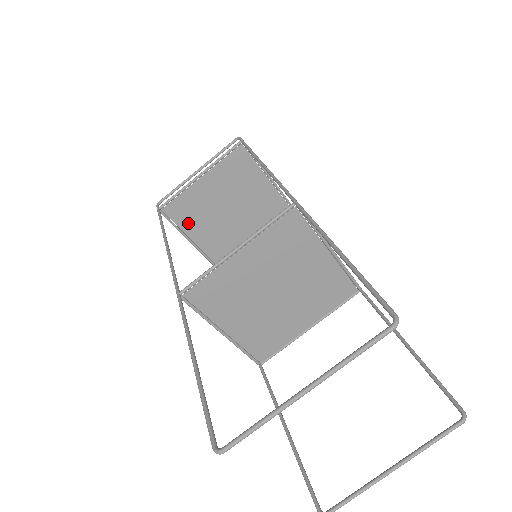
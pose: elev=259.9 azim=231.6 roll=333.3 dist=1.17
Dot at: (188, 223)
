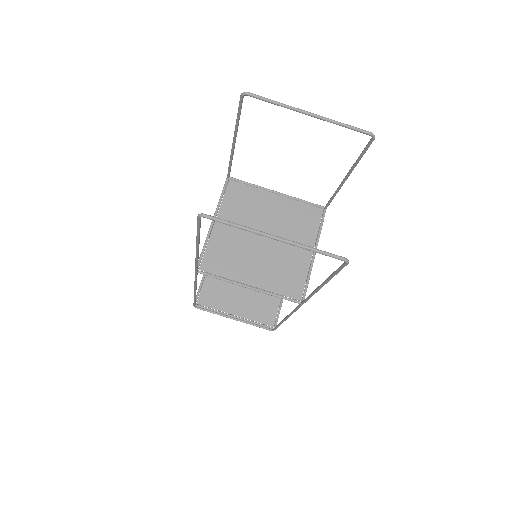
Dot at: occluded
